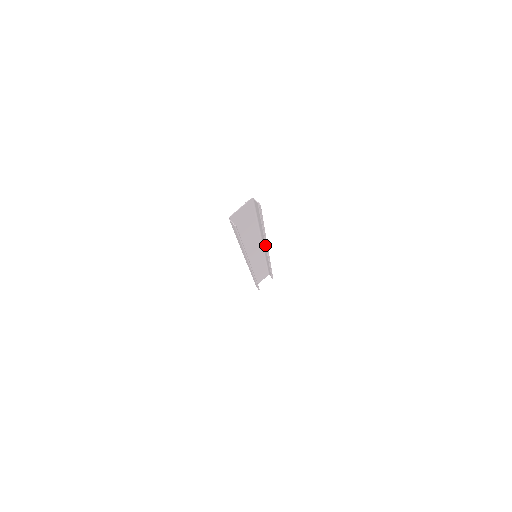
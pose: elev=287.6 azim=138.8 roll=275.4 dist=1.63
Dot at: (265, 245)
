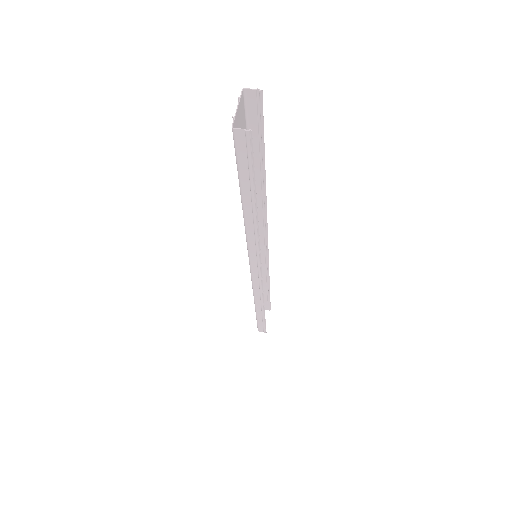
Dot at: (262, 226)
